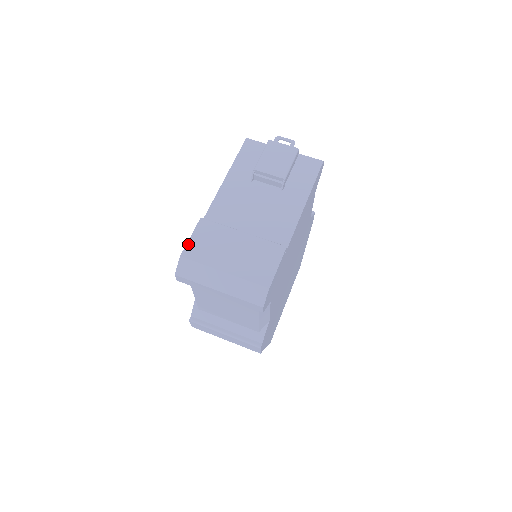
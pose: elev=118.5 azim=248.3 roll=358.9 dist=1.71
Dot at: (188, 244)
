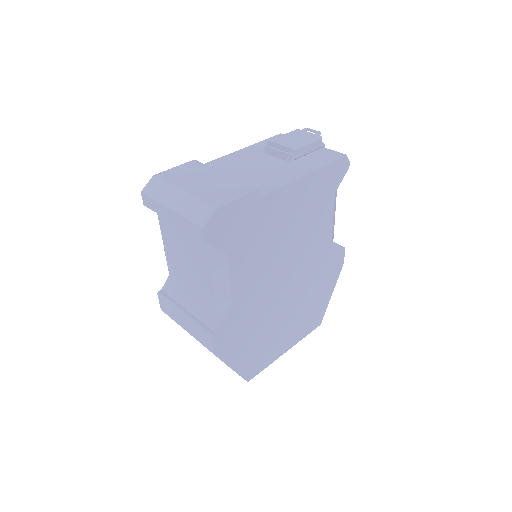
Dot at: (168, 170)
